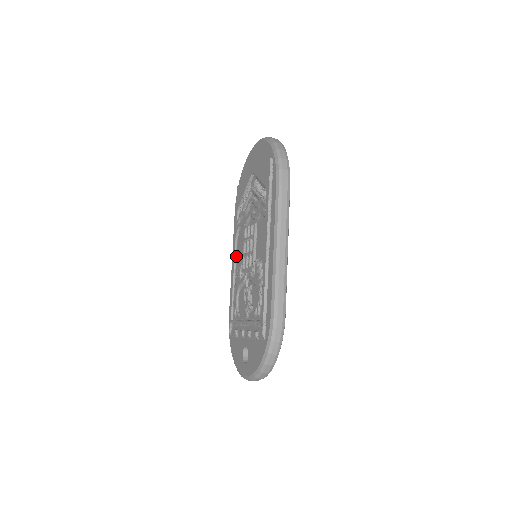
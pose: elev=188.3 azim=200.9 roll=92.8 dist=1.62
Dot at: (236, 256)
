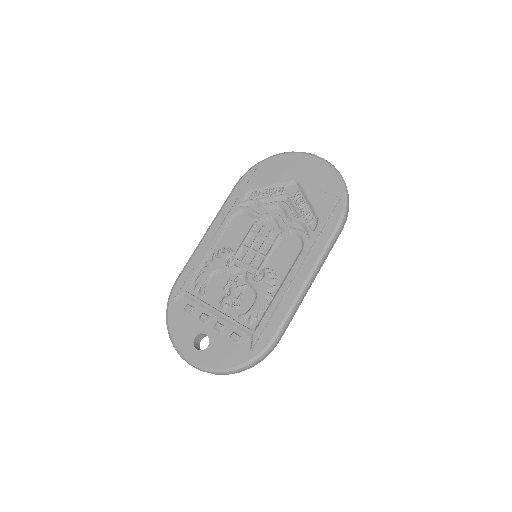
Dot at: (223, 233)
